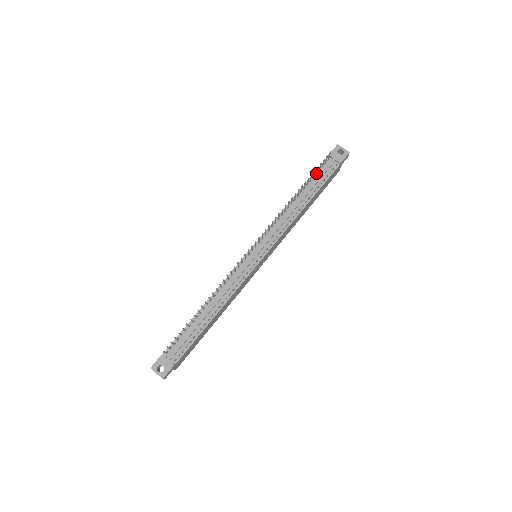
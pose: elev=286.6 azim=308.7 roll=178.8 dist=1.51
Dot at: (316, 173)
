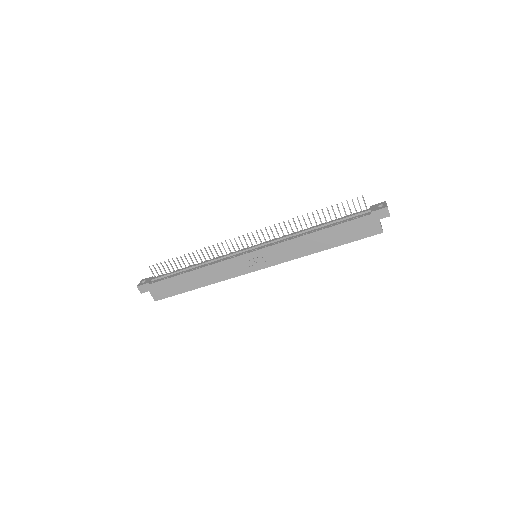
Dot at: (345, 214)
